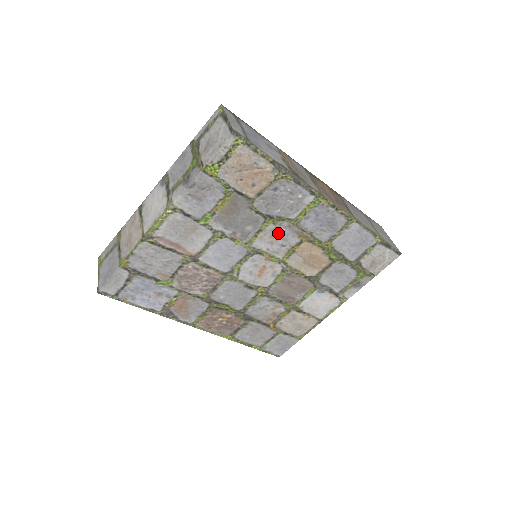
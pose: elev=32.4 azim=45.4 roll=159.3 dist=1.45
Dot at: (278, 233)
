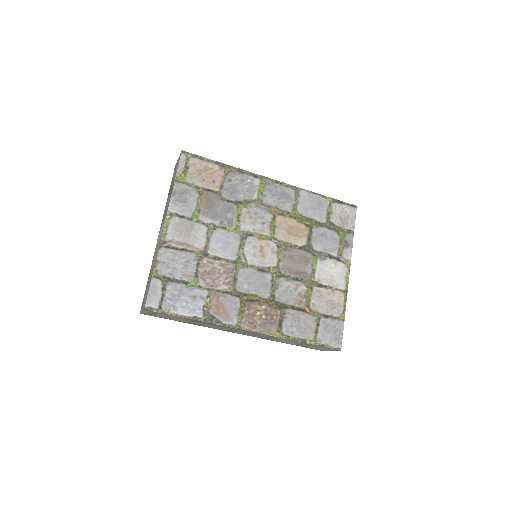
Dot at: (253, 214)
